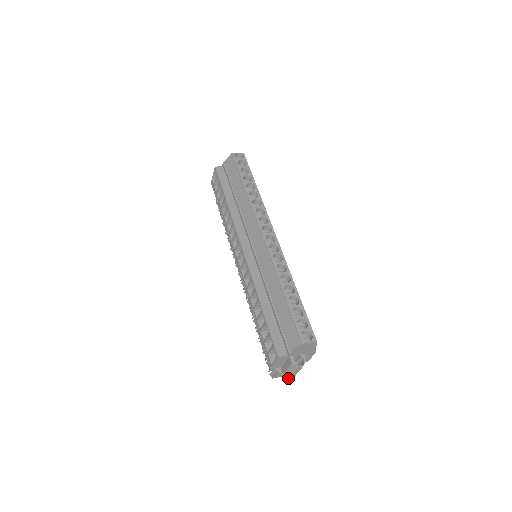
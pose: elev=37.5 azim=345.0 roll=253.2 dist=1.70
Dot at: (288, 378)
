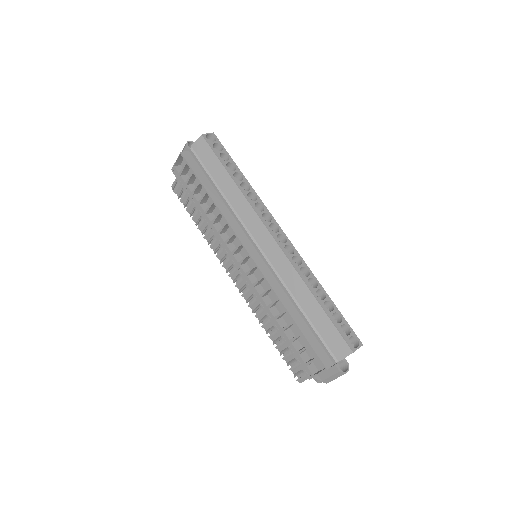
Dot at: occluded
